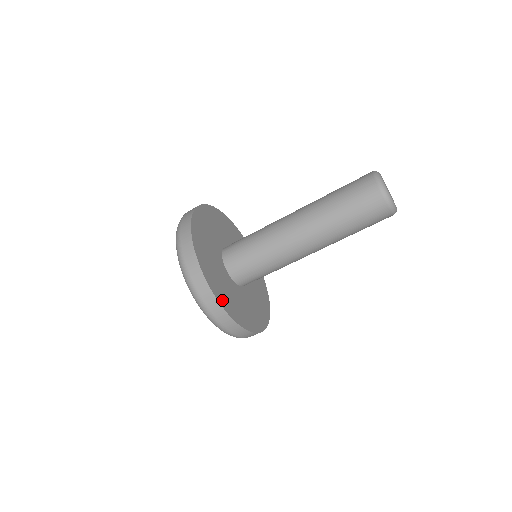
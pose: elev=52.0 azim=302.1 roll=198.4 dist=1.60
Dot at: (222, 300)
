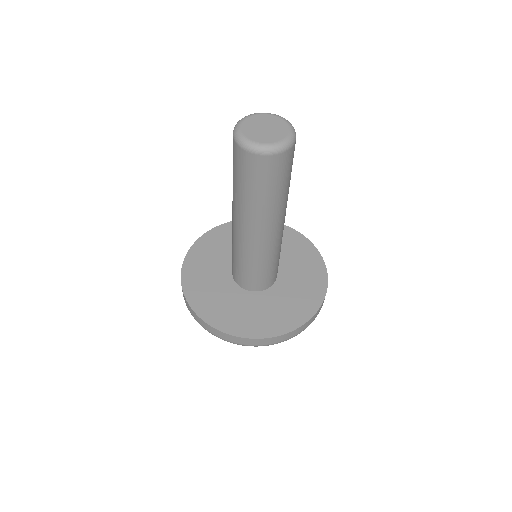
Dot at: (193, 295)
